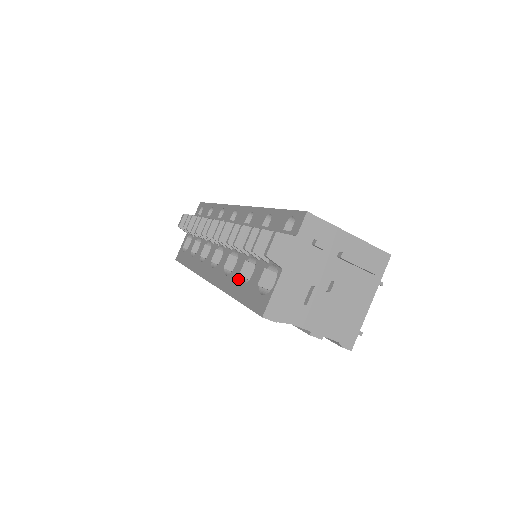
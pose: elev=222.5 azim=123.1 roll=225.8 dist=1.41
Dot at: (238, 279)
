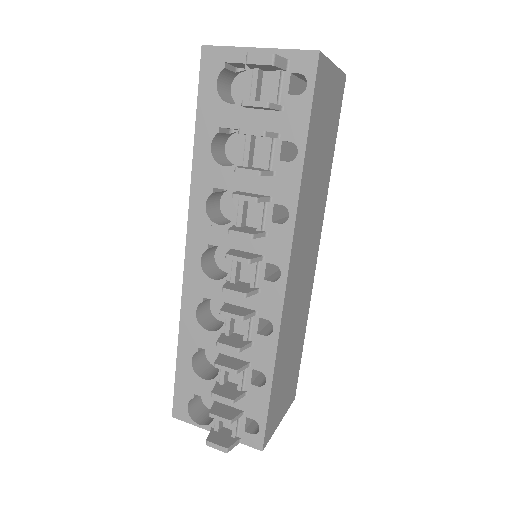
Dot at: (195, 350)
